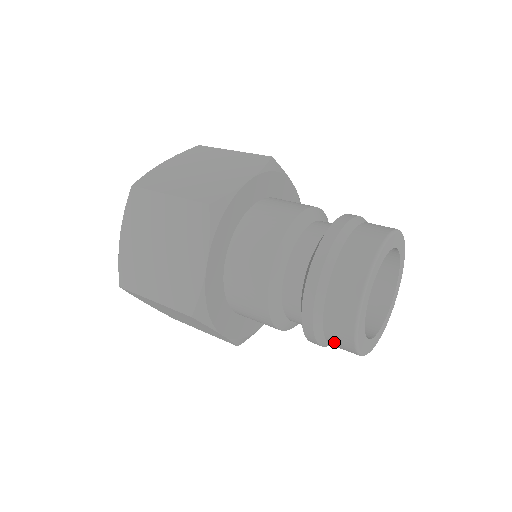
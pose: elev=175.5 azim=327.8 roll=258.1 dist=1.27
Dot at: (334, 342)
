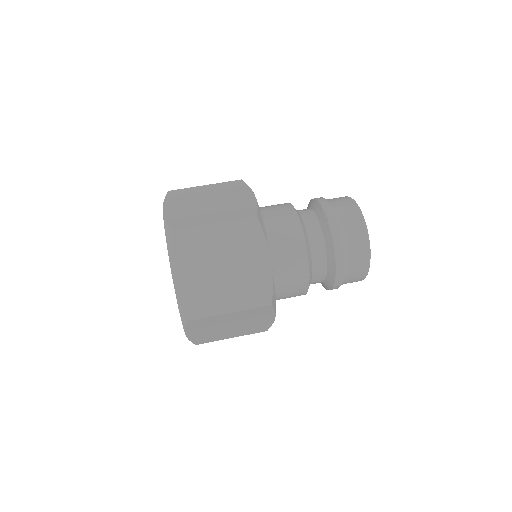
Dot at: occluded
